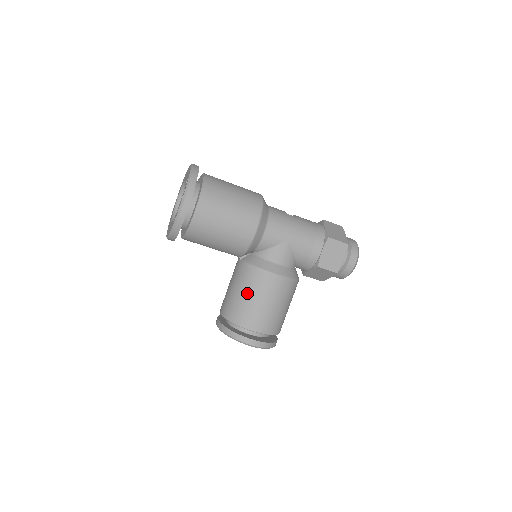
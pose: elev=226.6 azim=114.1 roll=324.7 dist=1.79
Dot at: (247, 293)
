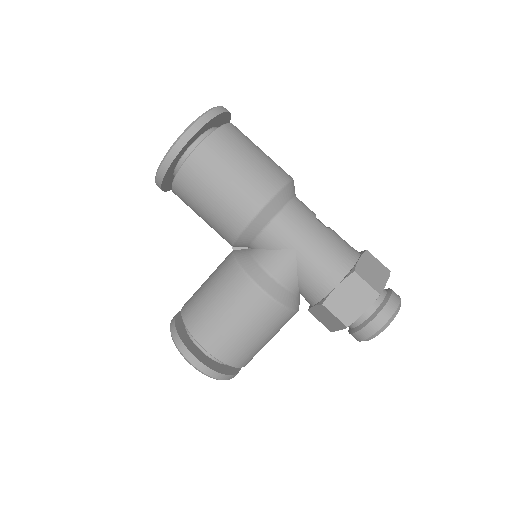
Dot at: (215, 293)
